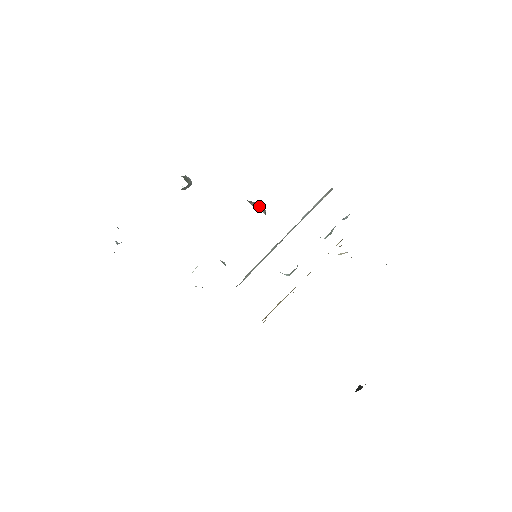
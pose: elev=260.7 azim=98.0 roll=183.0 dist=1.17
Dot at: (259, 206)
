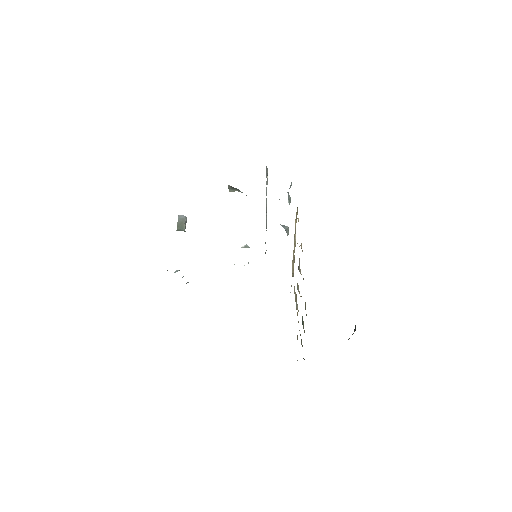
Dot at: occluded
